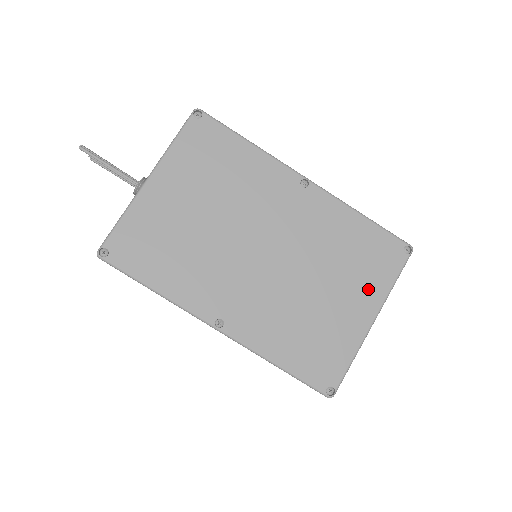
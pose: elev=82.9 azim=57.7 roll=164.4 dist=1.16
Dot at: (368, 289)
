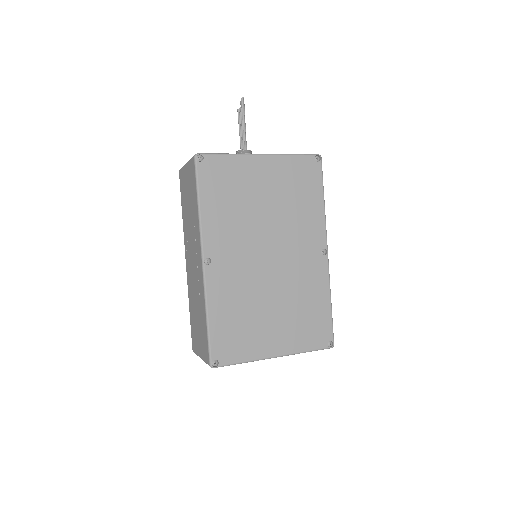
Dot at: (292, 338)
